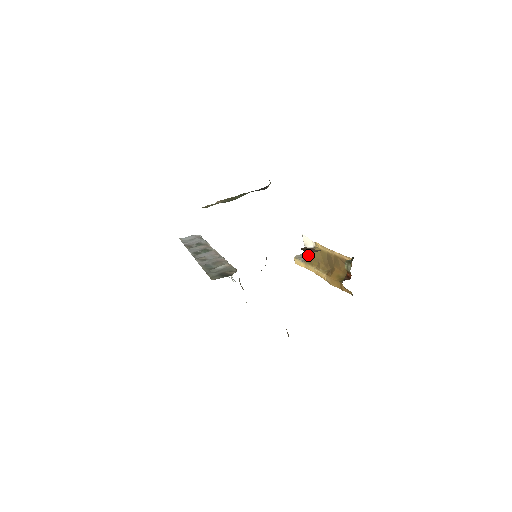
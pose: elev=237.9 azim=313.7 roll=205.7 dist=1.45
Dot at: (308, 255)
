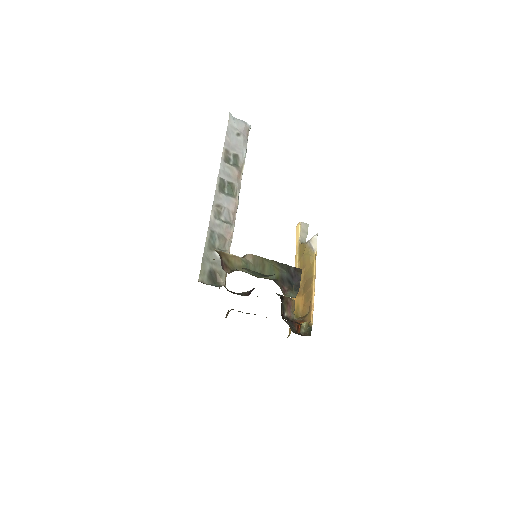
Dot at: (305, 249)
